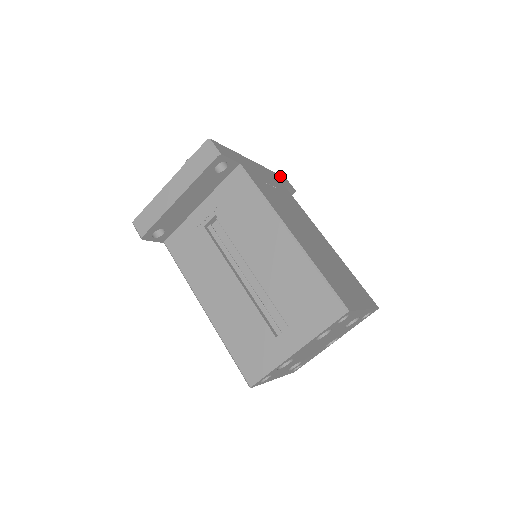
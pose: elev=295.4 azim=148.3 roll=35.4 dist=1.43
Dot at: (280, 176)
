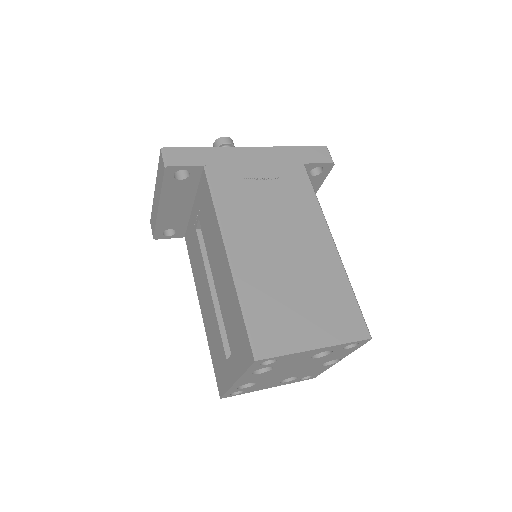
Dot at: (309, 148)
